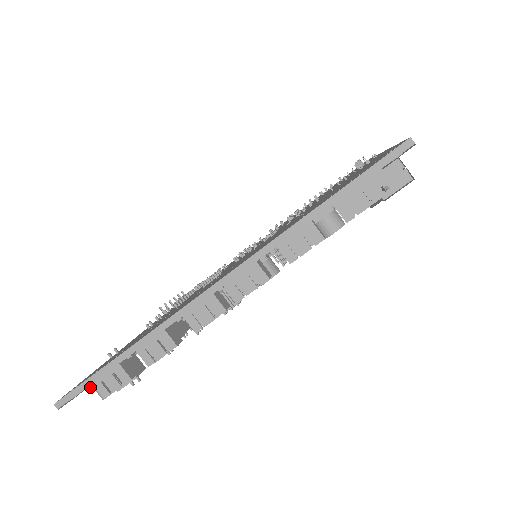
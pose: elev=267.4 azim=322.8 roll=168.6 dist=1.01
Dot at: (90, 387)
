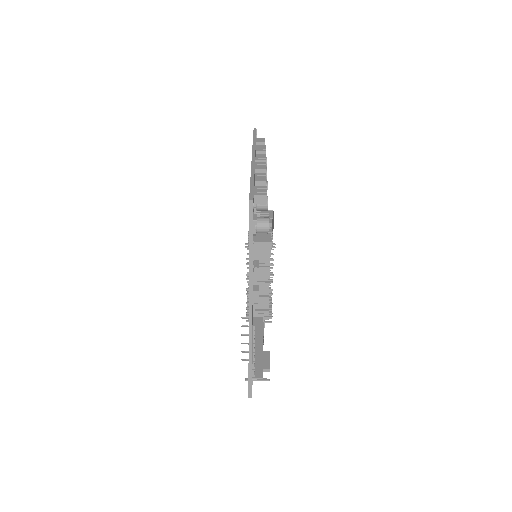
Dot at: (256, 219)
